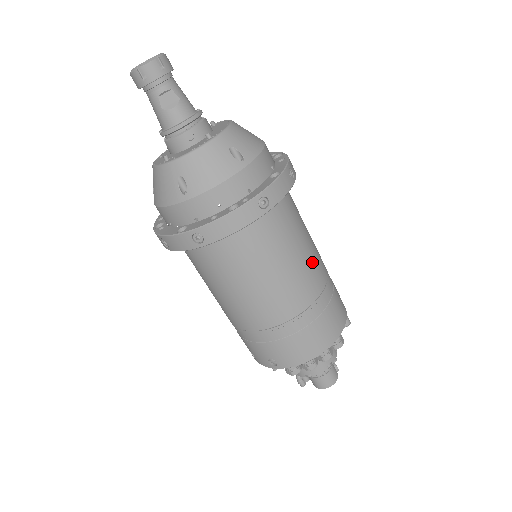
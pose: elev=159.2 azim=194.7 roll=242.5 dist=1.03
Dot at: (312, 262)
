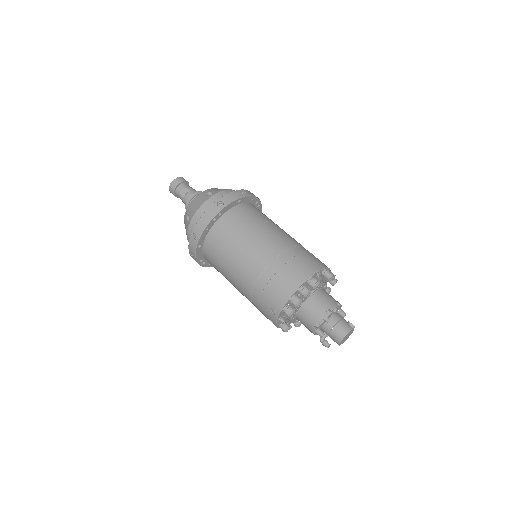
Dot at: (274, 235)
